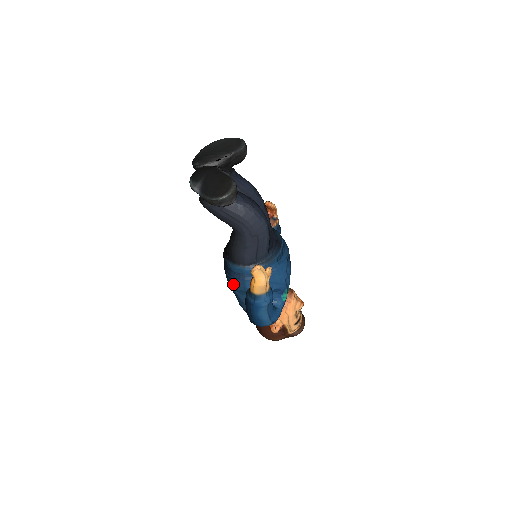
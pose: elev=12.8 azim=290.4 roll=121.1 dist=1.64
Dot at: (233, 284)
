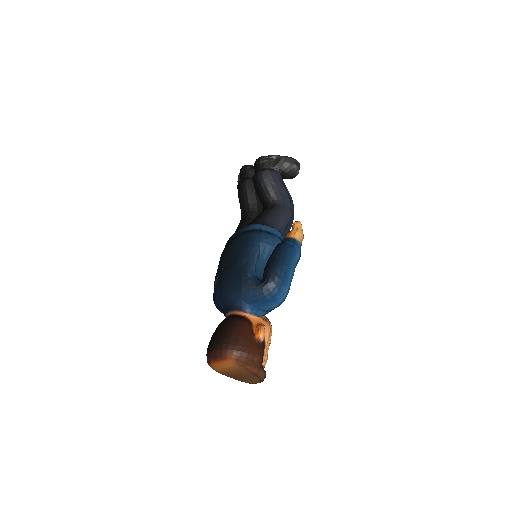
Dot at: (262, 237)
